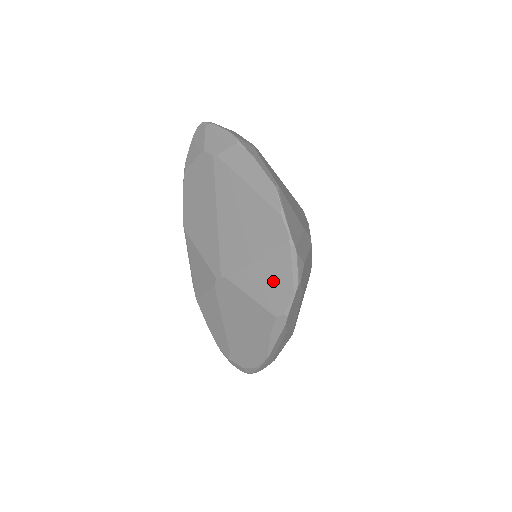
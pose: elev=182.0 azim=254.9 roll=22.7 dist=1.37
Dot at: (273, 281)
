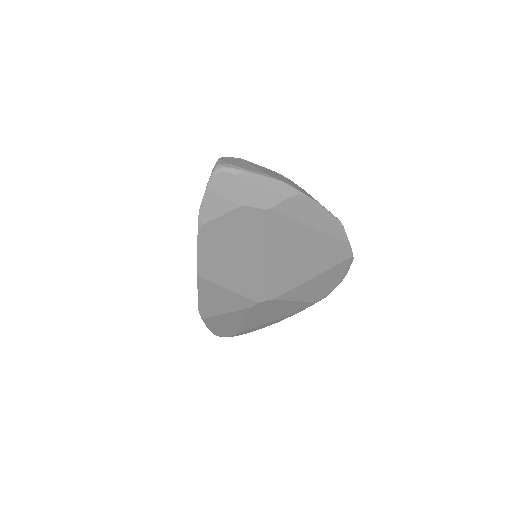
Dot at: (323, 284)
